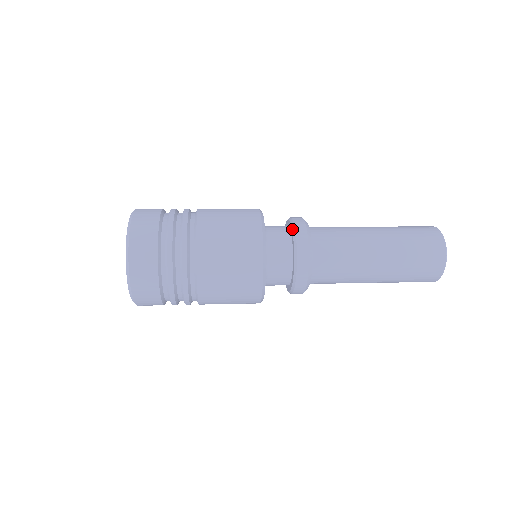
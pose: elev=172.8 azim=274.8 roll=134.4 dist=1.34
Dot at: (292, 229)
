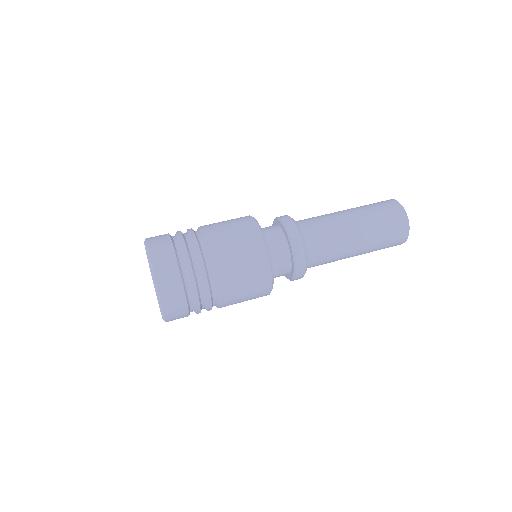
Dot at: (288, 237)
